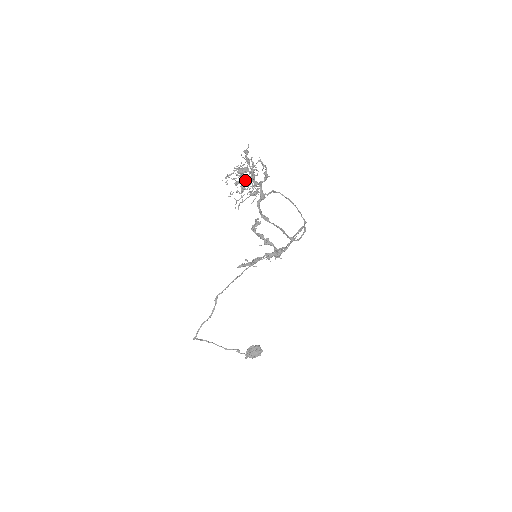
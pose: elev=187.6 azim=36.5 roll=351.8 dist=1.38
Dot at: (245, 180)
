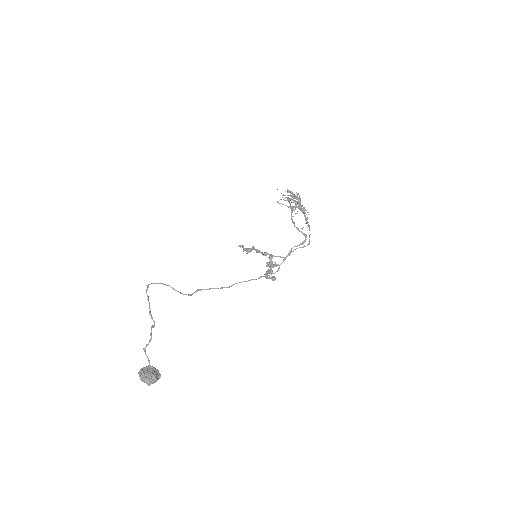
Dot at: occluded
